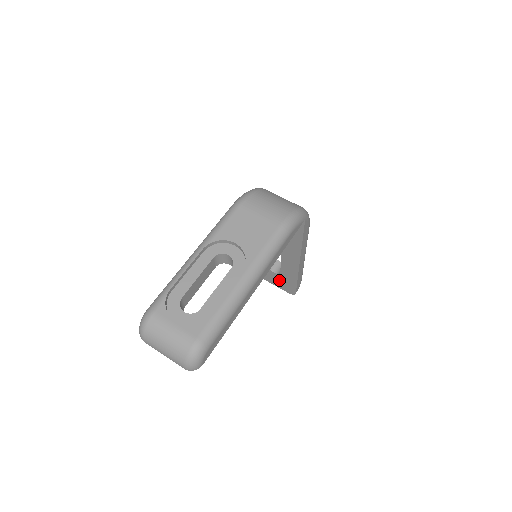
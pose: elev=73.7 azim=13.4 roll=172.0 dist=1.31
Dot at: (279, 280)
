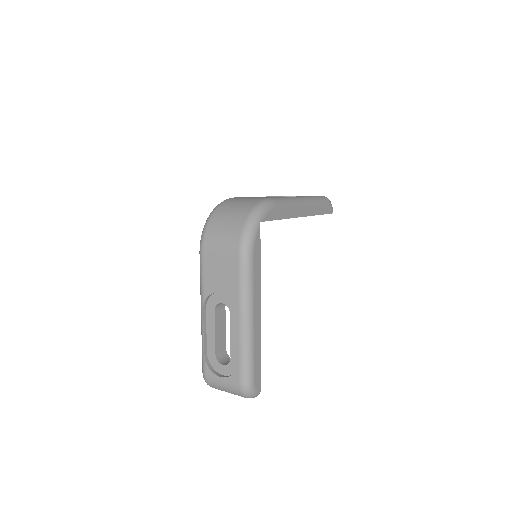
Dot at: occluded
